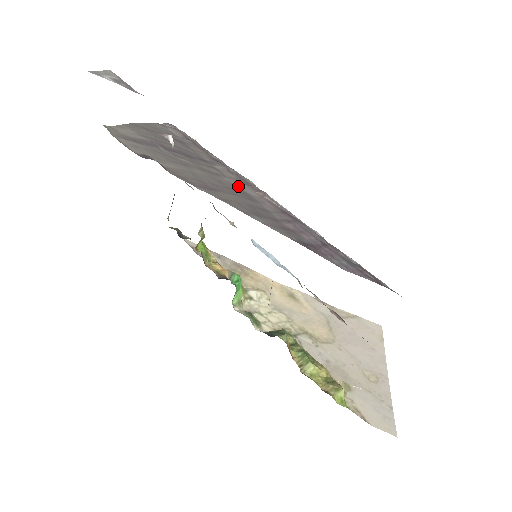
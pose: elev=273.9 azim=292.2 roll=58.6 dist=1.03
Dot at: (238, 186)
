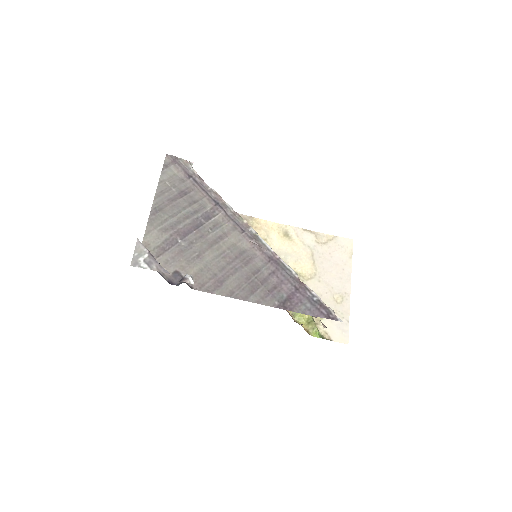
Dot at: (236, 243)
